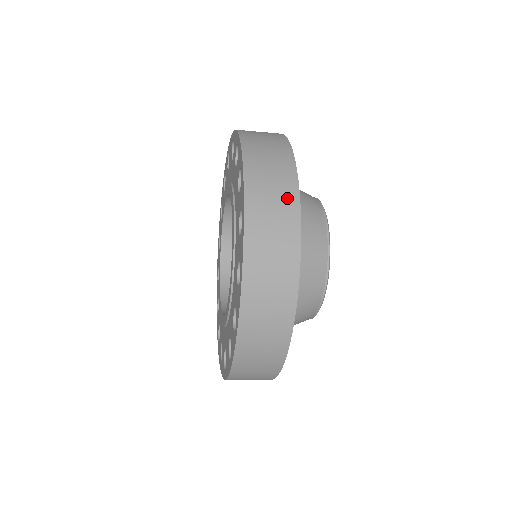
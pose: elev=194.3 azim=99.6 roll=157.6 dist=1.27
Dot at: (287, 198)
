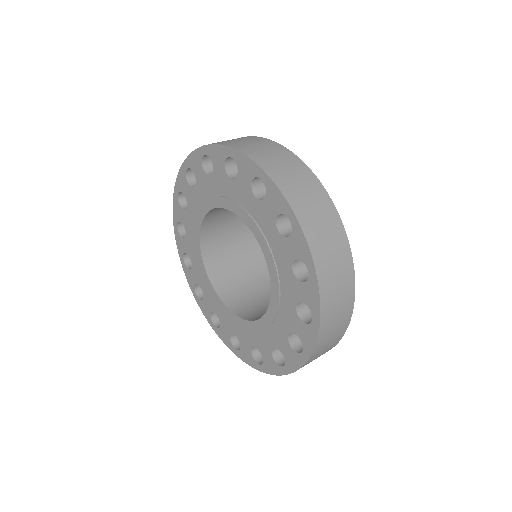
Dot at: (348, 293)
